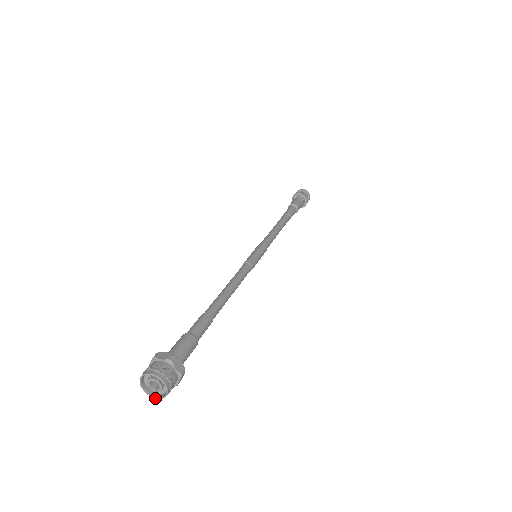
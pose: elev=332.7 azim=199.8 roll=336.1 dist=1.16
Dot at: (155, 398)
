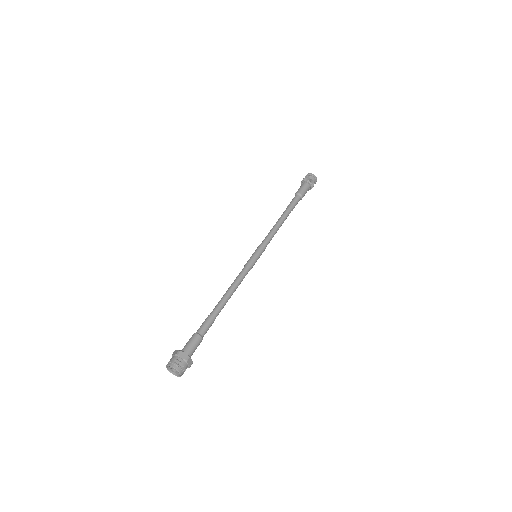
Dot at: occluded
